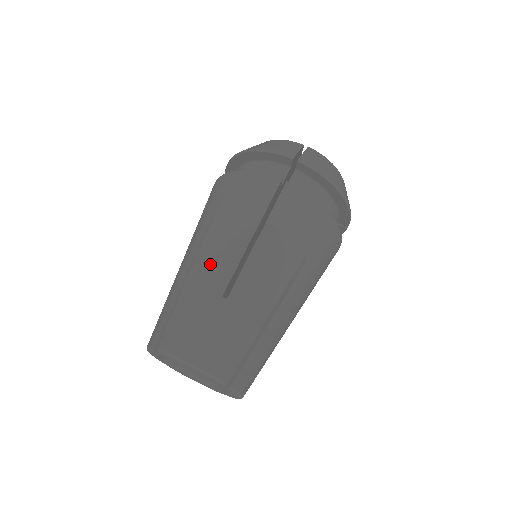
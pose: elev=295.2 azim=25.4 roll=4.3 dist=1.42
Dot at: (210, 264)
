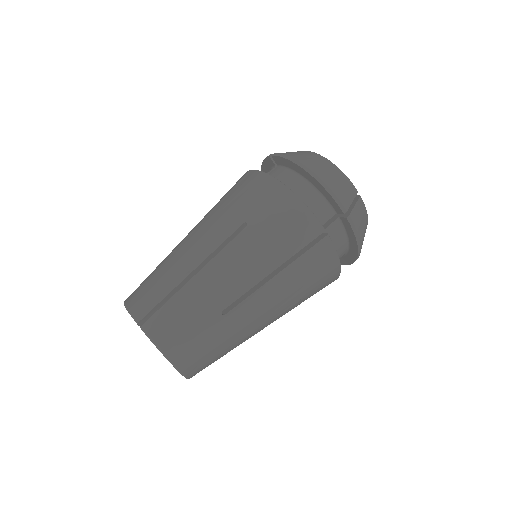
Dot at: (224, 276)
